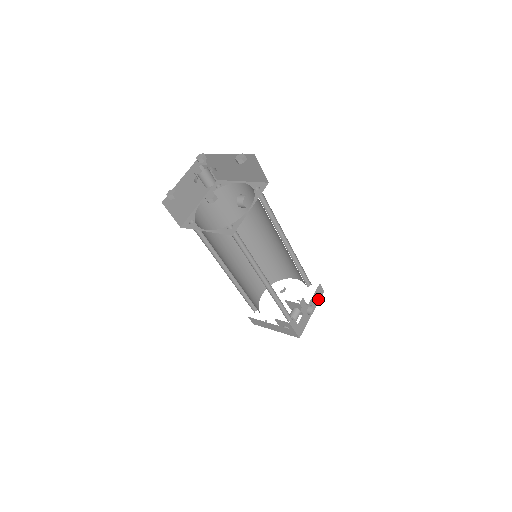
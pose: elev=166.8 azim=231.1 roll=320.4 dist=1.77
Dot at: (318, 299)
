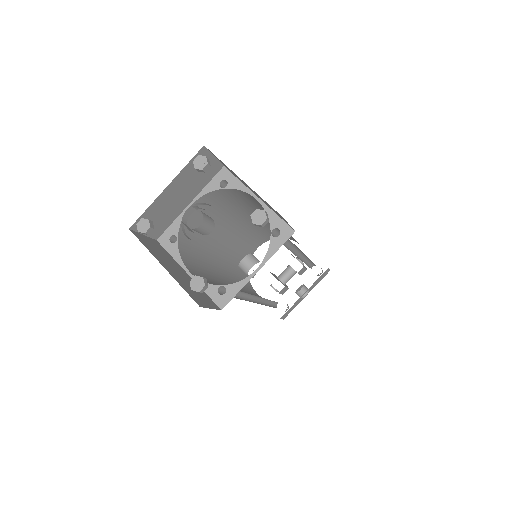
Dot at: (319, 280)
